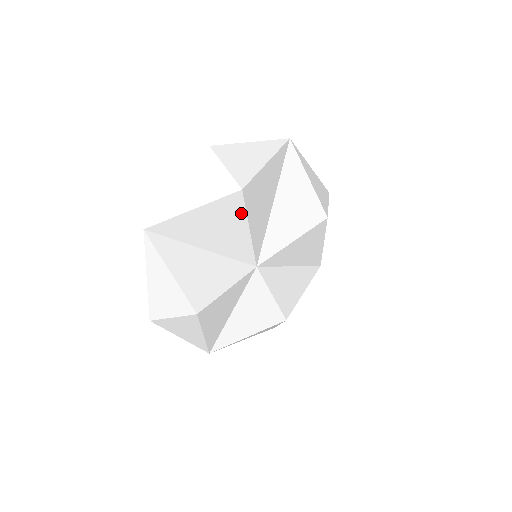
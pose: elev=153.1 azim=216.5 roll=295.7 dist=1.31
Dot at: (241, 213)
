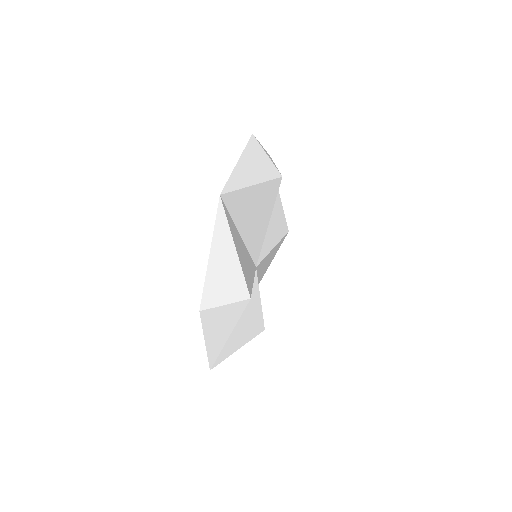
Dot at: (272, 202)
